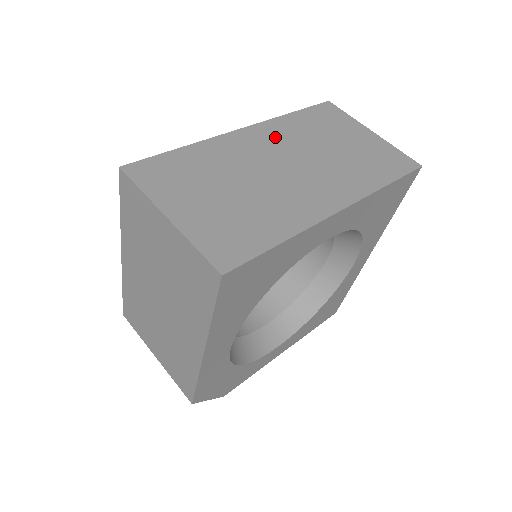
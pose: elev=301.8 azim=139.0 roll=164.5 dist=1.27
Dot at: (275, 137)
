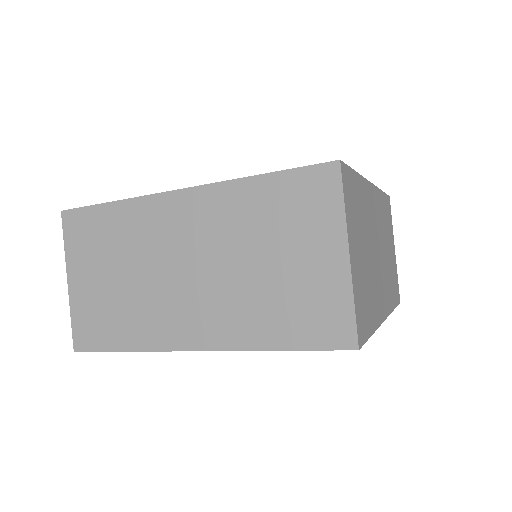
Dot at: (205, 218)
